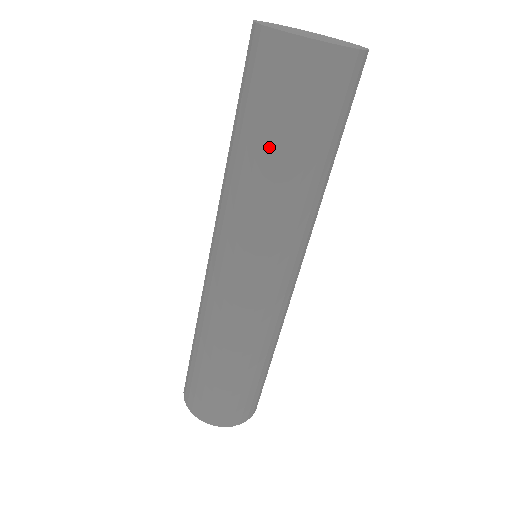
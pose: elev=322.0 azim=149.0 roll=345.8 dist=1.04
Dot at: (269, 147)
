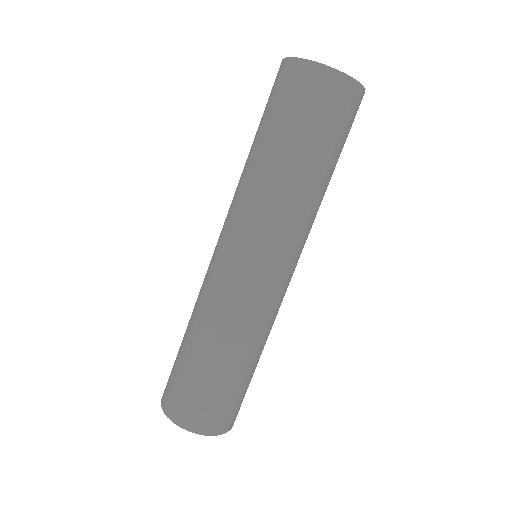
Dot at: (314, 155)
